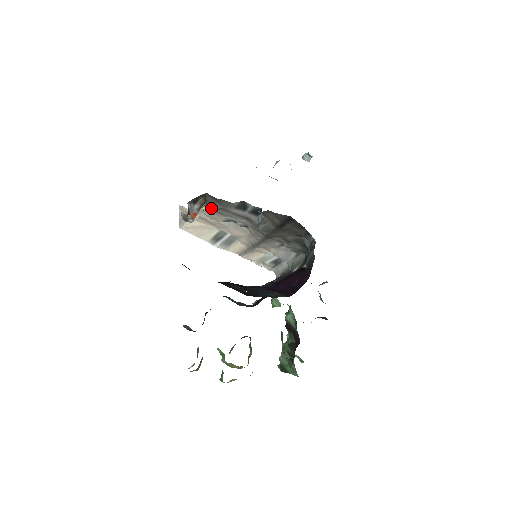
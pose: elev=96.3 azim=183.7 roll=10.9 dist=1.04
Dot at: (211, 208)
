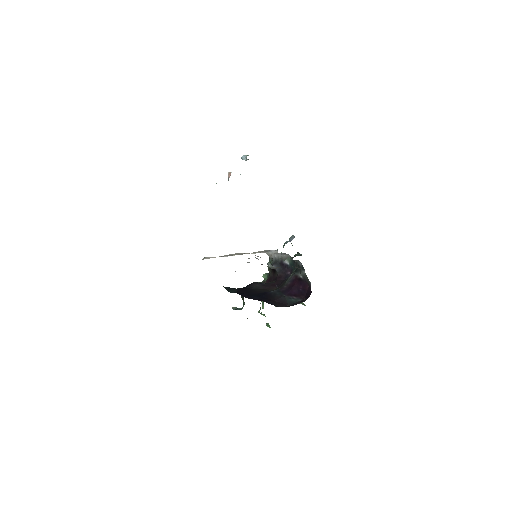
Dot at: occluded
